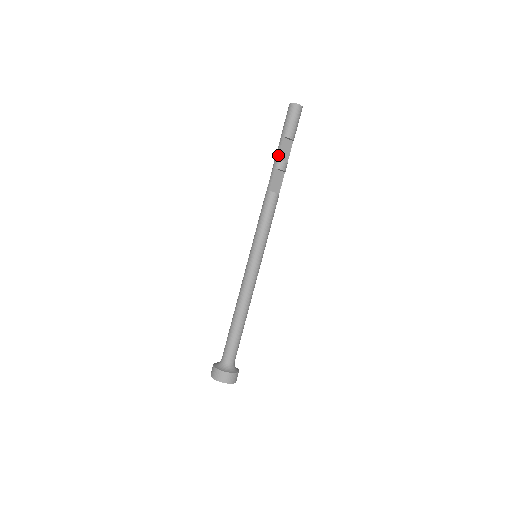
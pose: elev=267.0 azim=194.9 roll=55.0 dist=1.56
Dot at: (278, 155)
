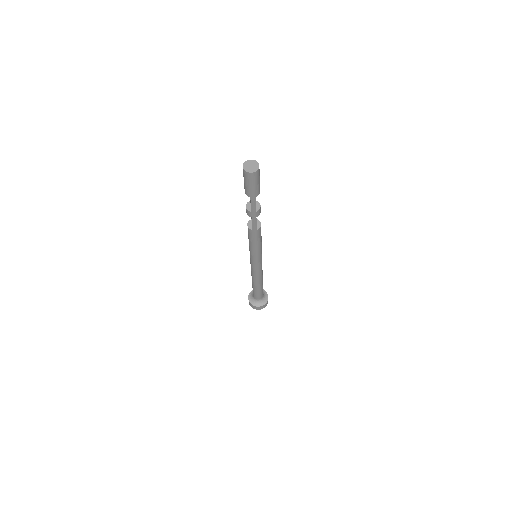
Dot at: (255, 209)
